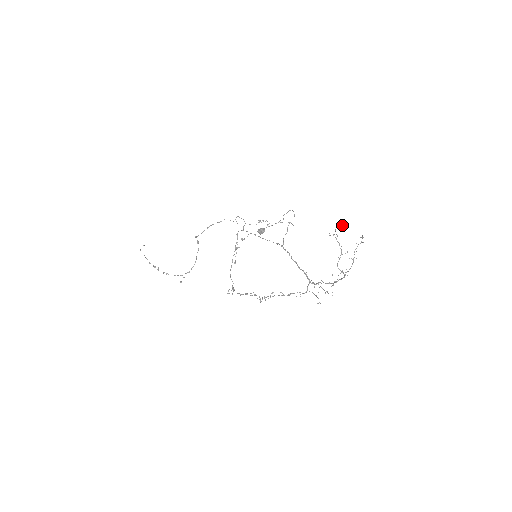
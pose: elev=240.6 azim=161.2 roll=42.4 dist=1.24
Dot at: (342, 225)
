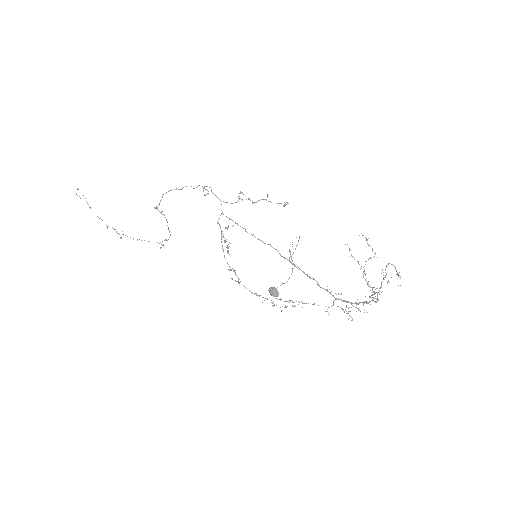
Dot at: occluded
